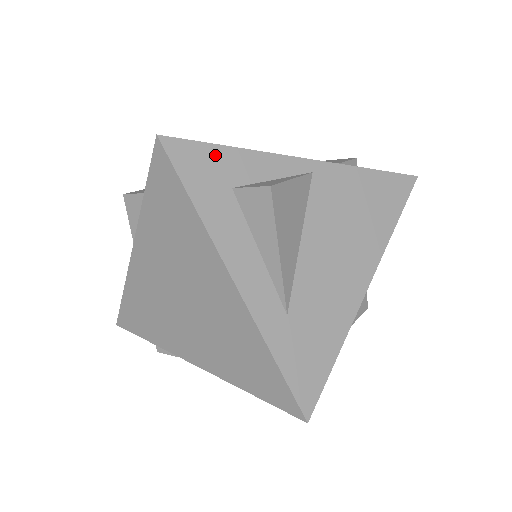
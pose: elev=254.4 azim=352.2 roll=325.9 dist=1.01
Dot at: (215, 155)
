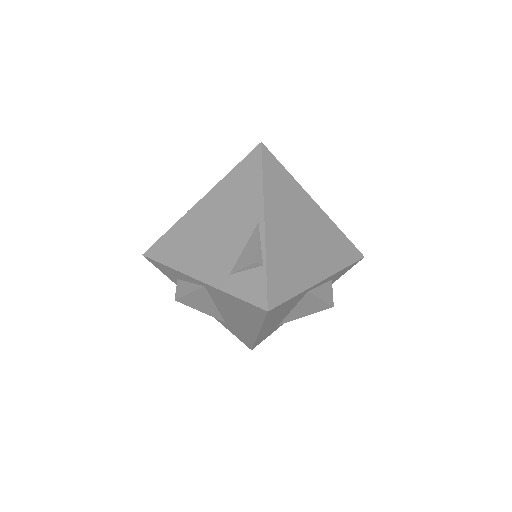
Dot at: (164, 267)
